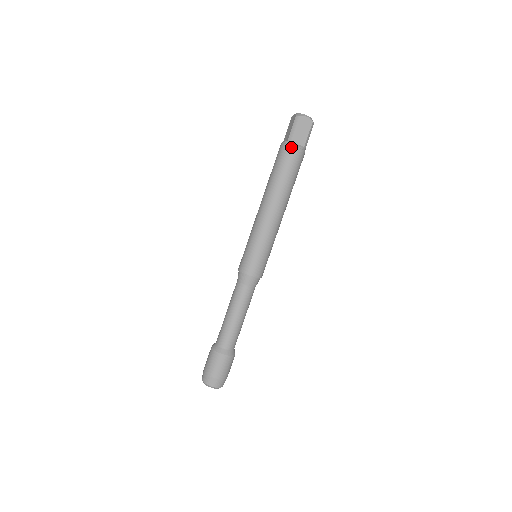
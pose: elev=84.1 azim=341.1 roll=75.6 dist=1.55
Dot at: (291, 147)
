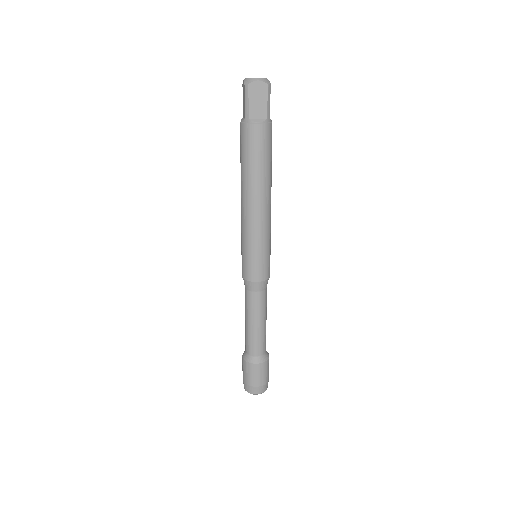
Dot at: (251, 126)
